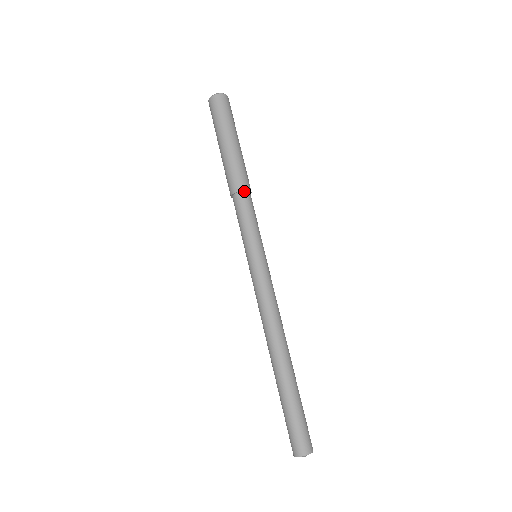
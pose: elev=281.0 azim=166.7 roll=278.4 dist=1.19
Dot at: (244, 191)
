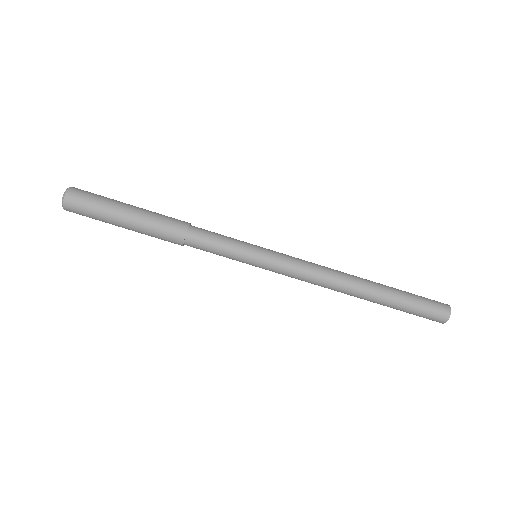
Dot at: (186, 236)
